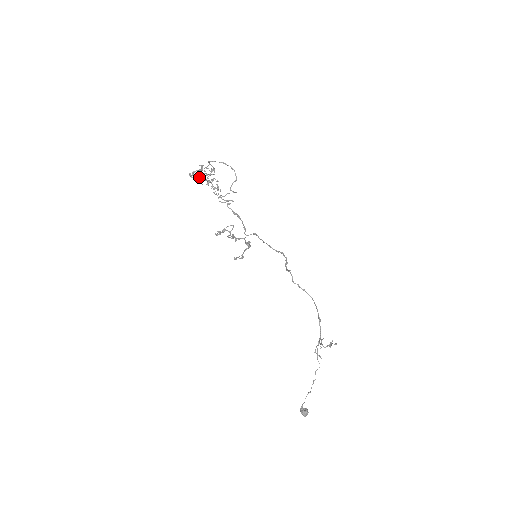
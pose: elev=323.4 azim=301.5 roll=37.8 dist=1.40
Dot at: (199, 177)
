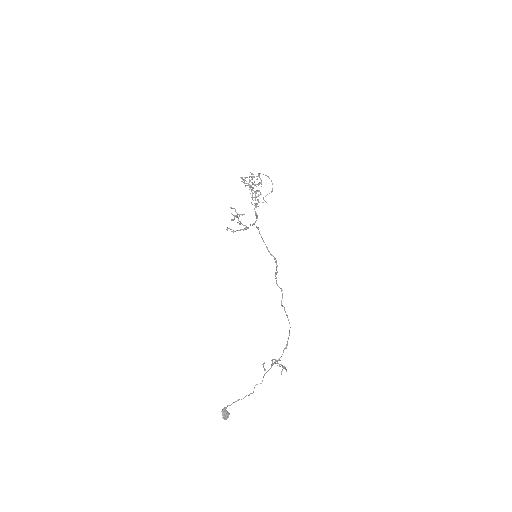
Dot at: (247, 183)
